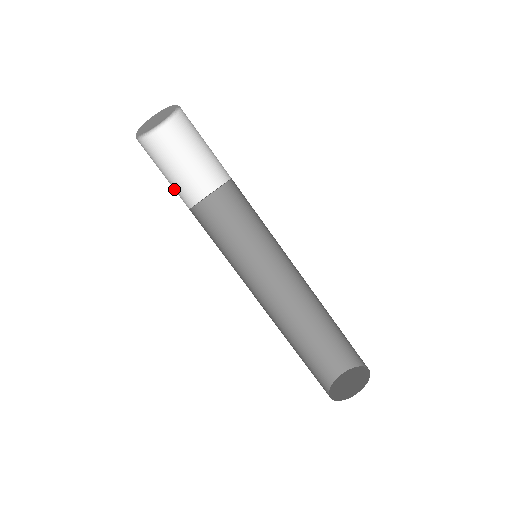
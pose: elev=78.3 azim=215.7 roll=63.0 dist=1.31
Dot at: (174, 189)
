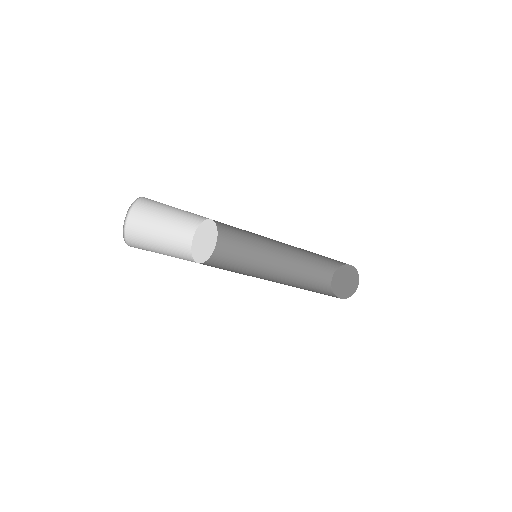
Dot at: (173, 242)
